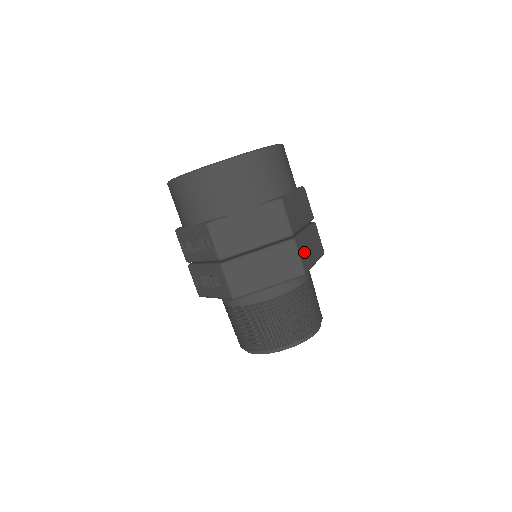
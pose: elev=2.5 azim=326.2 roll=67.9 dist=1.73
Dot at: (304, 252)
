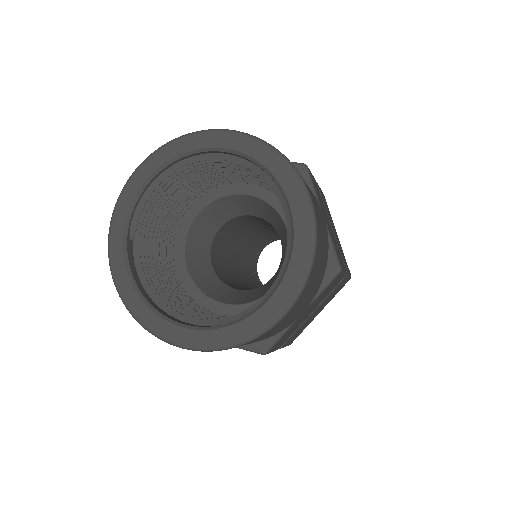
Dot at: (344, 258)
